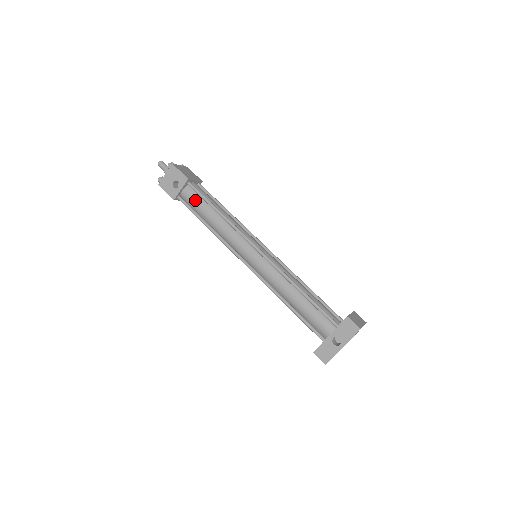
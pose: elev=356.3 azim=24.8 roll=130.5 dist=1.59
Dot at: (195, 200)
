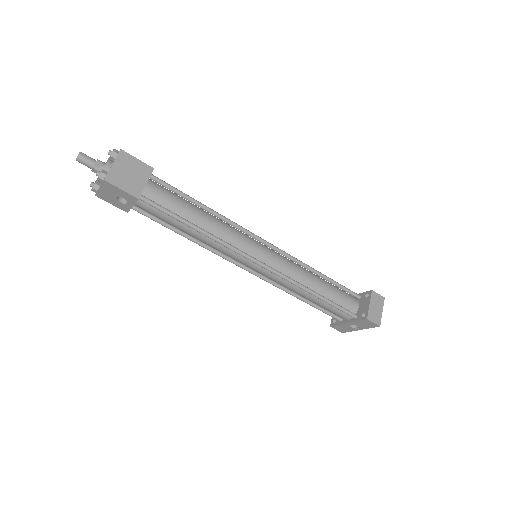
Dot at: (158, 215)
